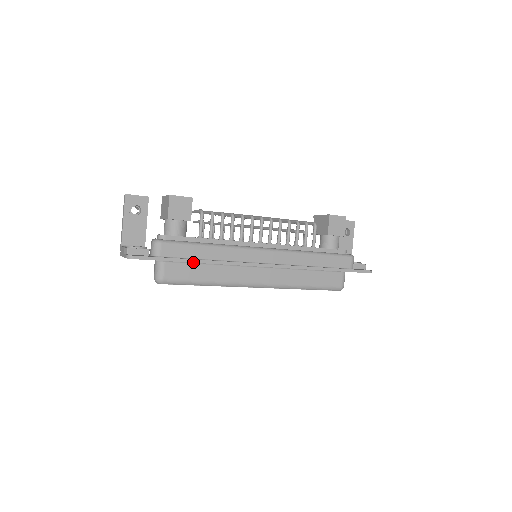
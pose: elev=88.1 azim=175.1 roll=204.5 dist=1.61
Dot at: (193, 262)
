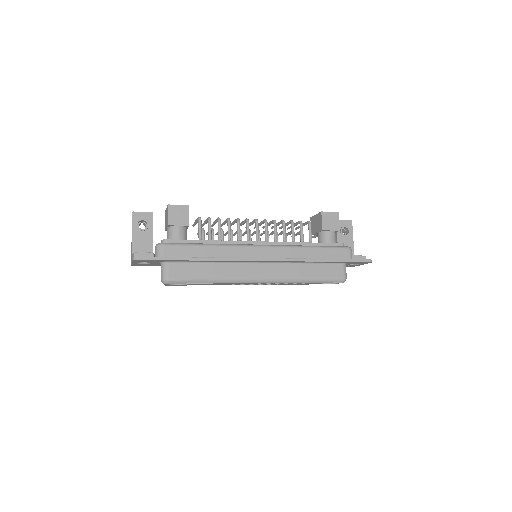
Dot at: (193, 260)
